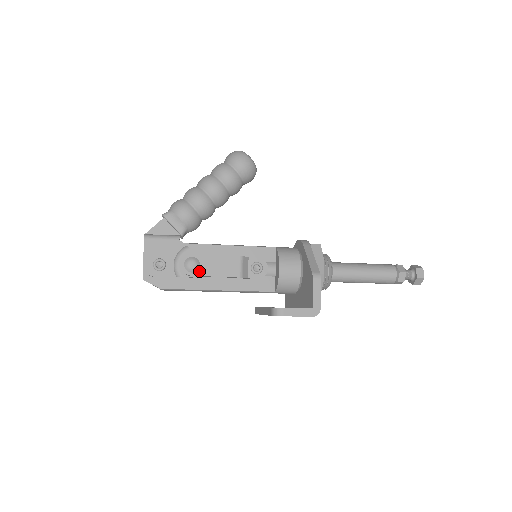
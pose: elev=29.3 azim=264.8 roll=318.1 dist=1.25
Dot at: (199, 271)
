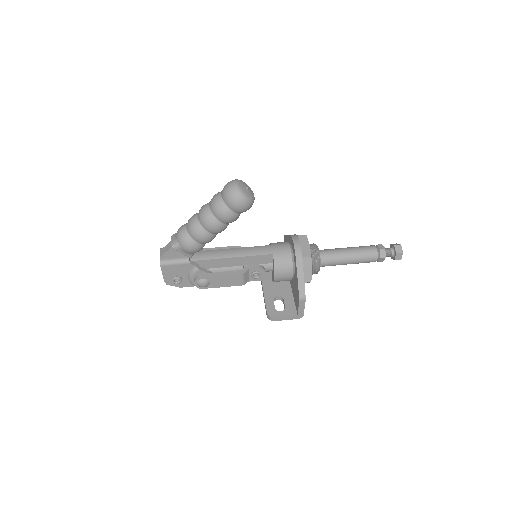
Dot at: (209, 286)
